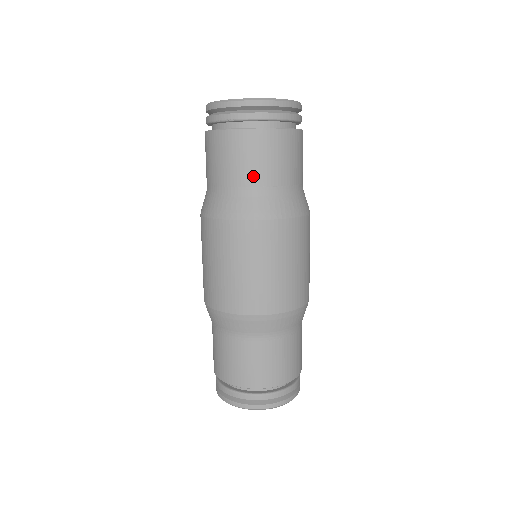
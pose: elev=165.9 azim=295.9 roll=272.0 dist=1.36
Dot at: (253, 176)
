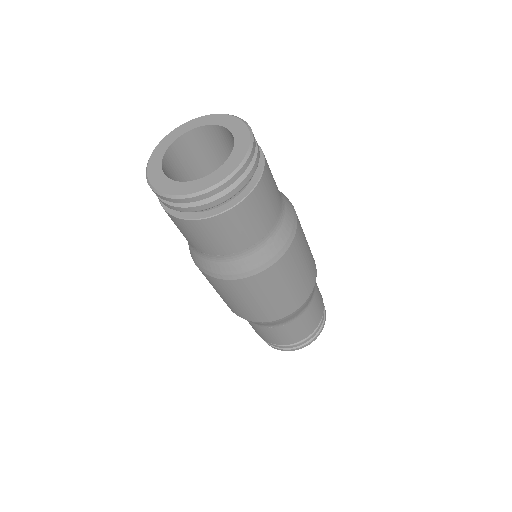
Dot at: (187, 240)
